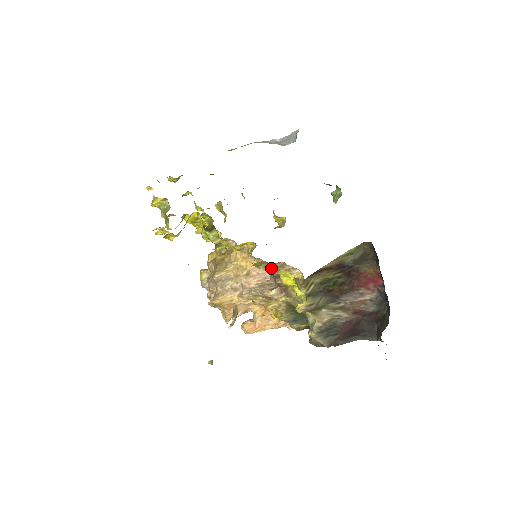
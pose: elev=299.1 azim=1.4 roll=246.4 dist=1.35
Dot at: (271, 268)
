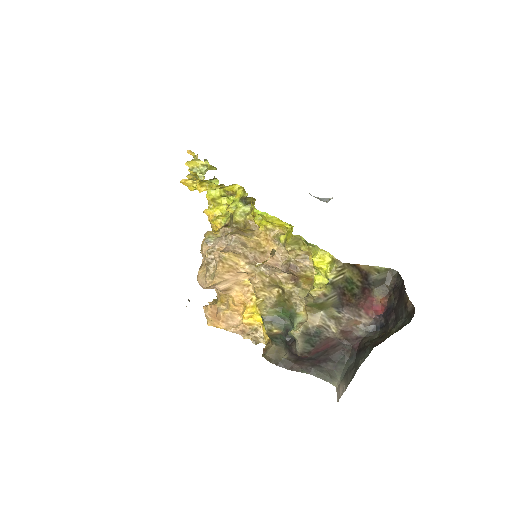
Dot at: (313, 245)
